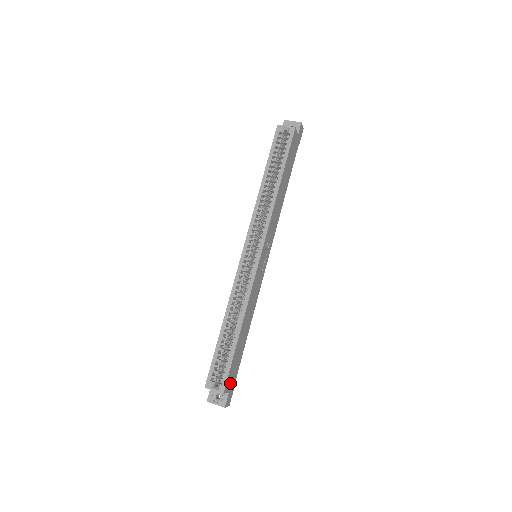
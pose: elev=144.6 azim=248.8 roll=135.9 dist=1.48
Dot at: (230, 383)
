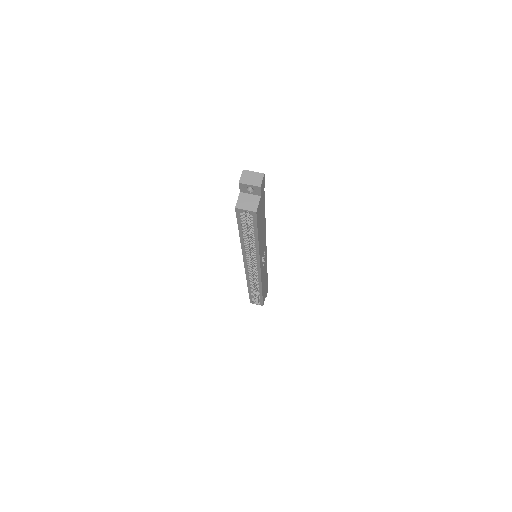
Dot at: (265, 295)
